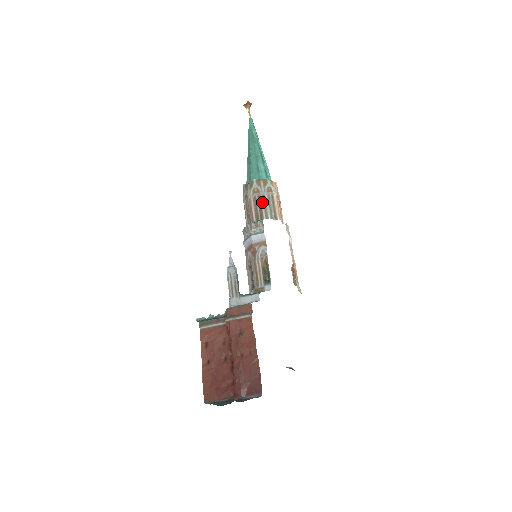
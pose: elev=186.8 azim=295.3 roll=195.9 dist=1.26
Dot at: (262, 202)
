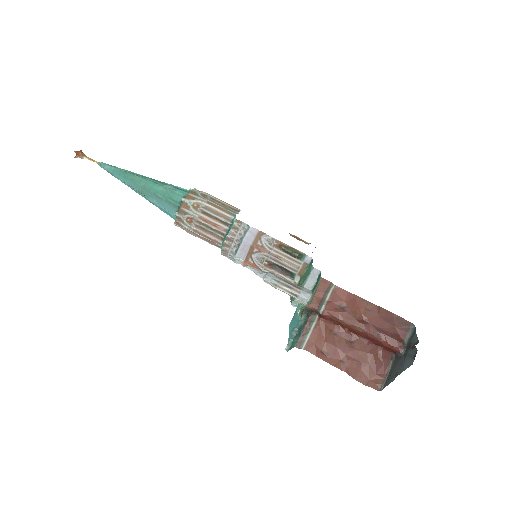
Dot at: (214, 208)
